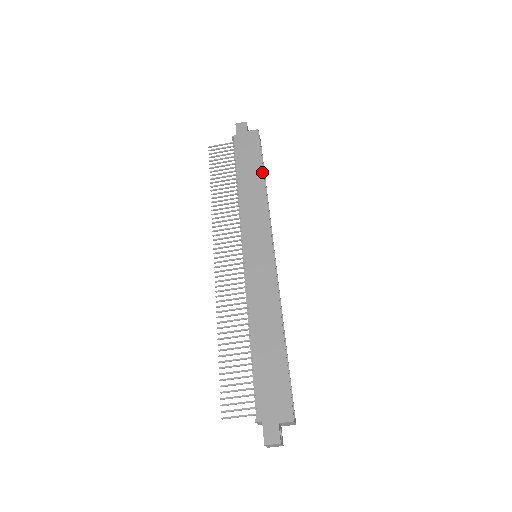
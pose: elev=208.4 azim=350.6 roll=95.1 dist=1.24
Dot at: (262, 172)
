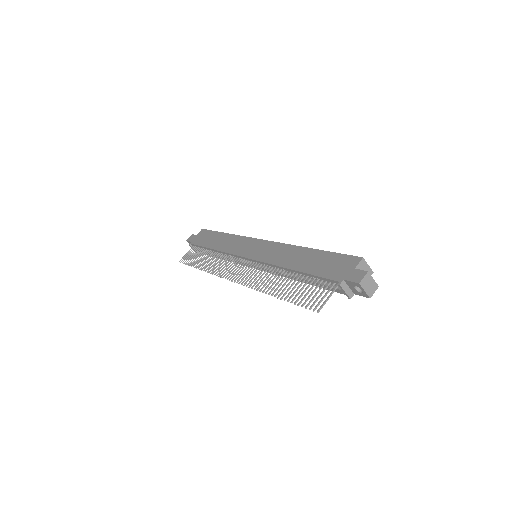
Dot at: (222, 233)
